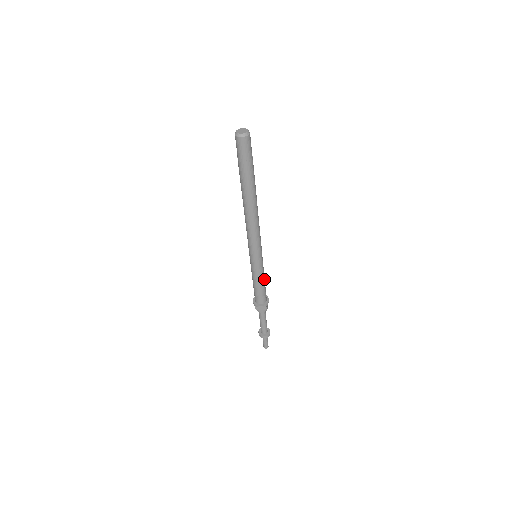
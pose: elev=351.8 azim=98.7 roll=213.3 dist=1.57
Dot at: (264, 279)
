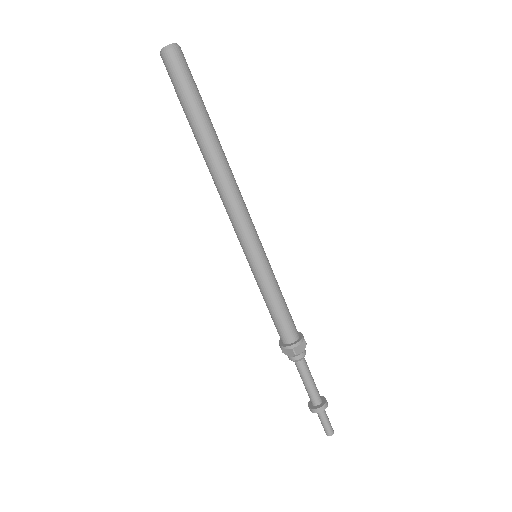
Dot at: (279, 299)
